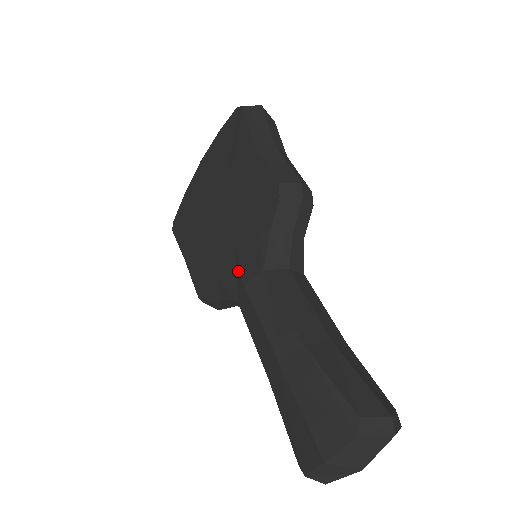
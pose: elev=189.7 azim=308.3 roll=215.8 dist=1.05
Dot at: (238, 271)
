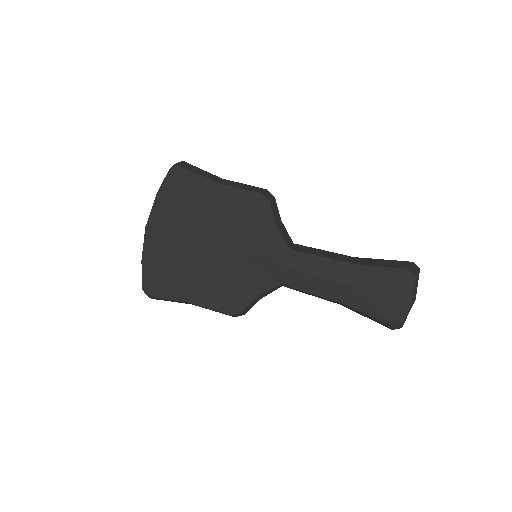
Dot at: (266, 265)
